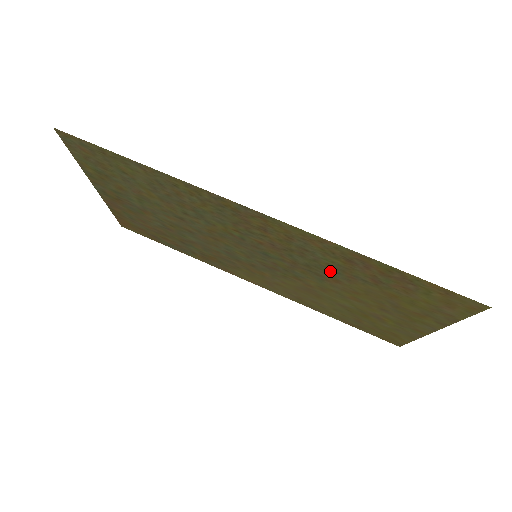
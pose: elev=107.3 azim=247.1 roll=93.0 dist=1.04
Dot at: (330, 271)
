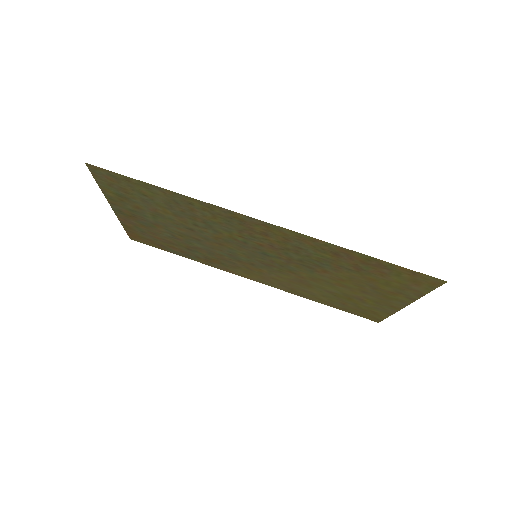
Dot at: (320, 264)
